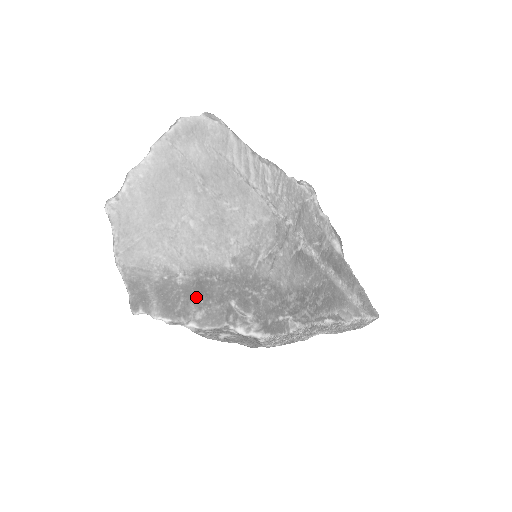
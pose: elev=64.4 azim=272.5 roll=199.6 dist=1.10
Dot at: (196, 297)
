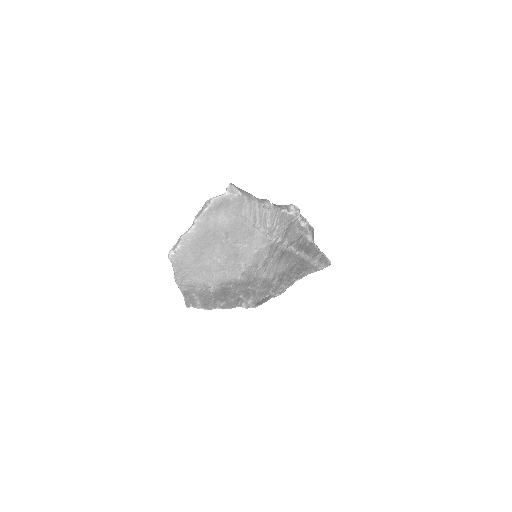
Dot at: (221, 297)
